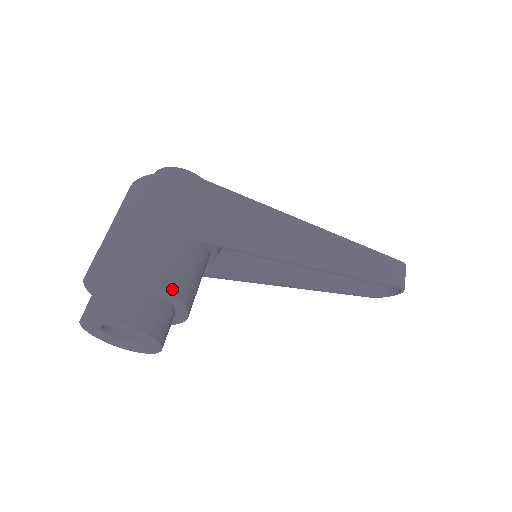
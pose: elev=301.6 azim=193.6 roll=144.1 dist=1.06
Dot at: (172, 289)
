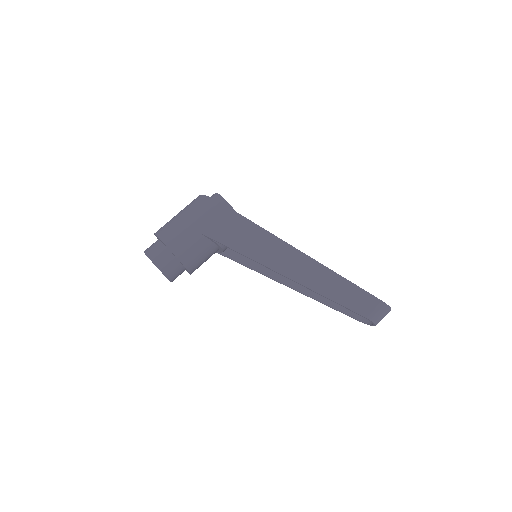
Dot at: (174, 251)
